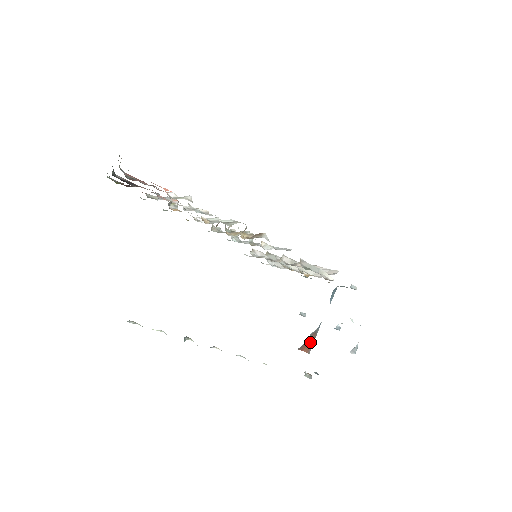
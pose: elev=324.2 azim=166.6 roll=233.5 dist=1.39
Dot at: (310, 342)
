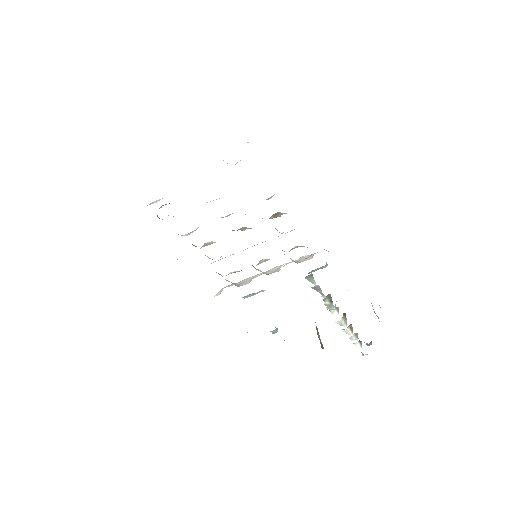
Dot at: (319, 338)
